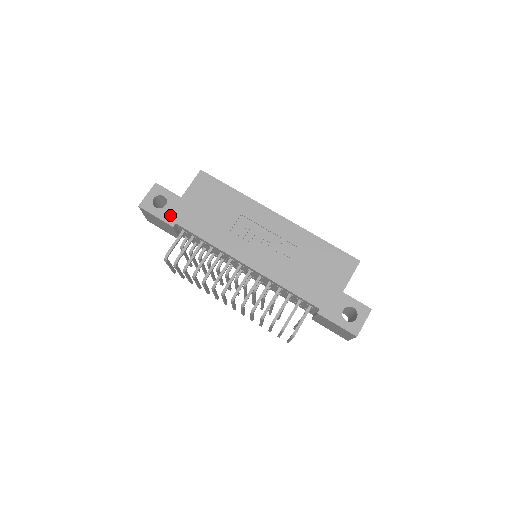
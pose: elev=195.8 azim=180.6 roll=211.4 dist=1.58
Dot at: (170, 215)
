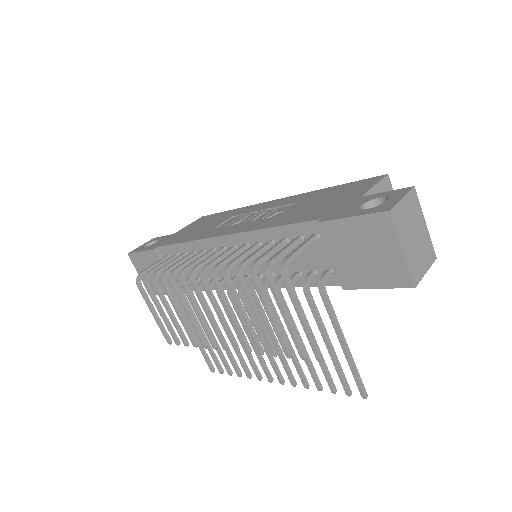
Dot at: (155, 245)
